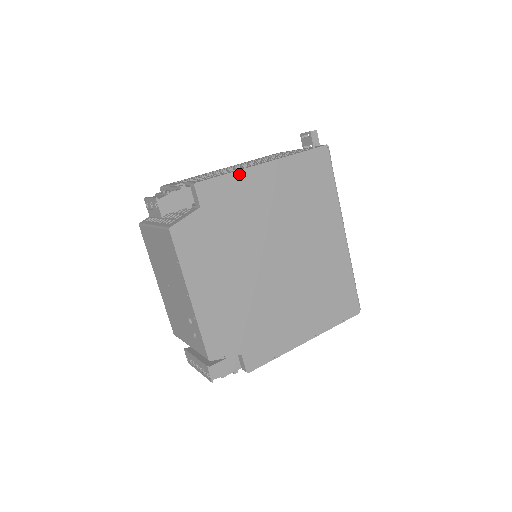
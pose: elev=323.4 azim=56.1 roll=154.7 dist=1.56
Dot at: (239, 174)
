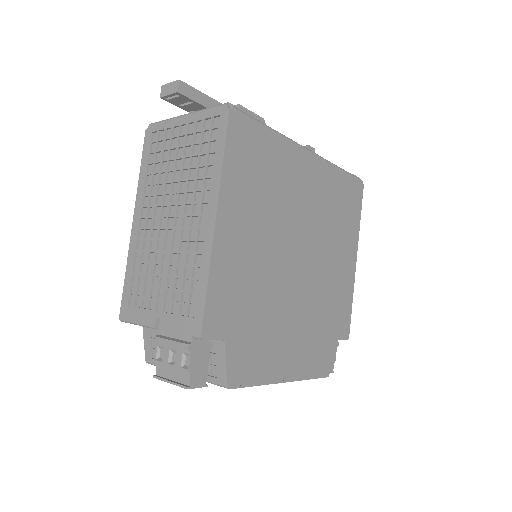
Dot at: (213, 269)
